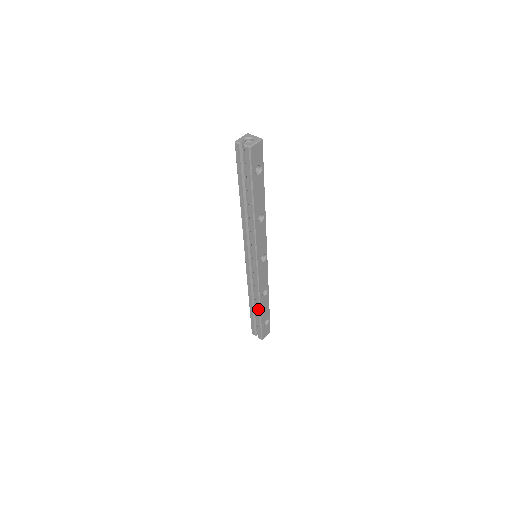
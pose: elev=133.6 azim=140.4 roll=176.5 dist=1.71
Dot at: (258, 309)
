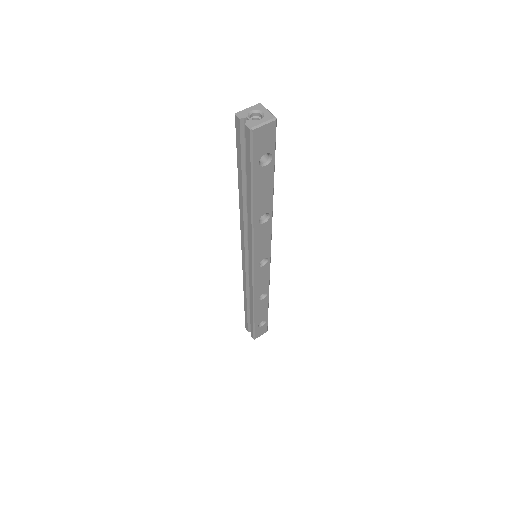
Dot at: (252, 311)
